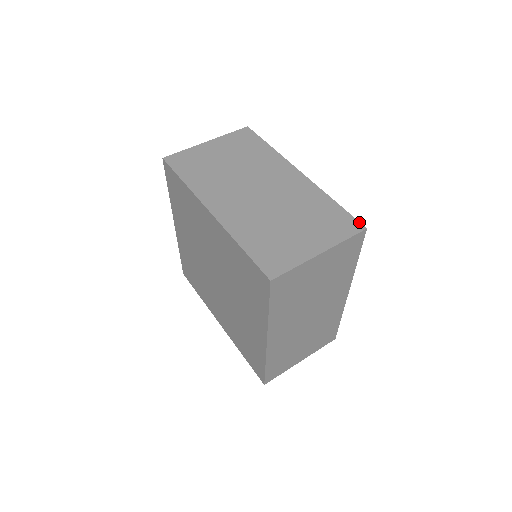
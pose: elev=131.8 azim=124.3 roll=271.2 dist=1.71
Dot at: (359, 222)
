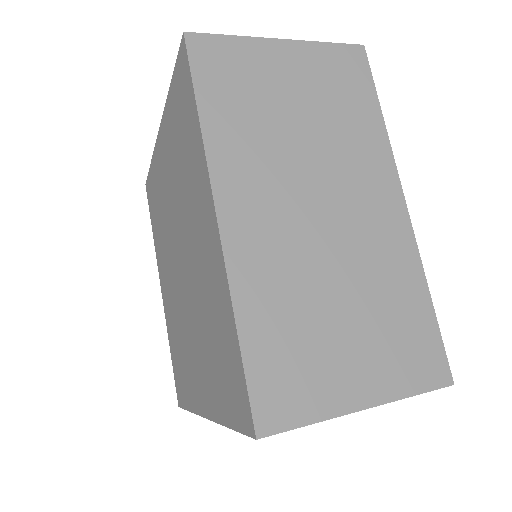
Dot at: occluded
